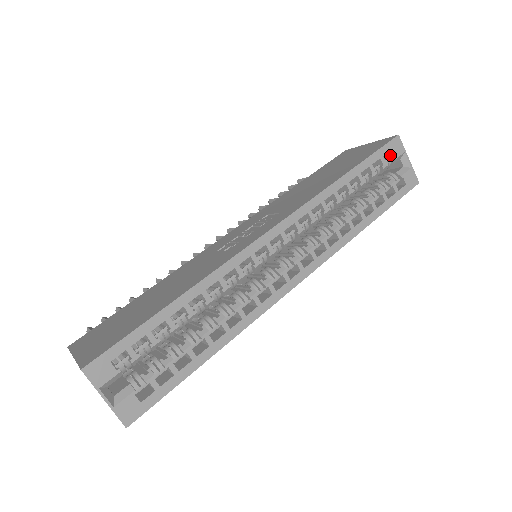
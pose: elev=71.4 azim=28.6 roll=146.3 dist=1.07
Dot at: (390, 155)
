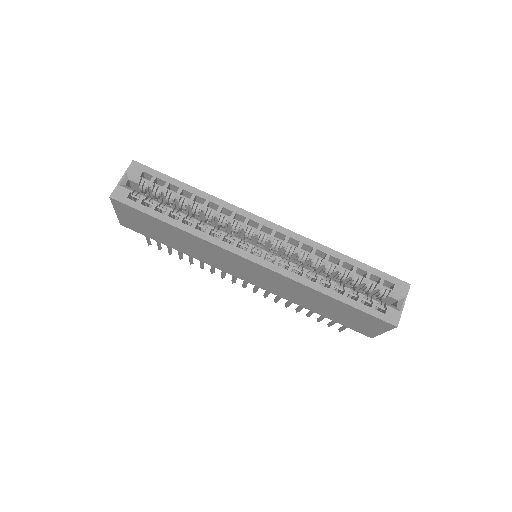
Dot at: (392, 288)
